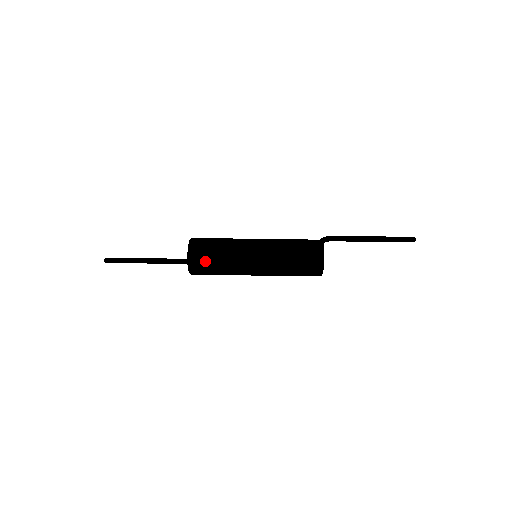
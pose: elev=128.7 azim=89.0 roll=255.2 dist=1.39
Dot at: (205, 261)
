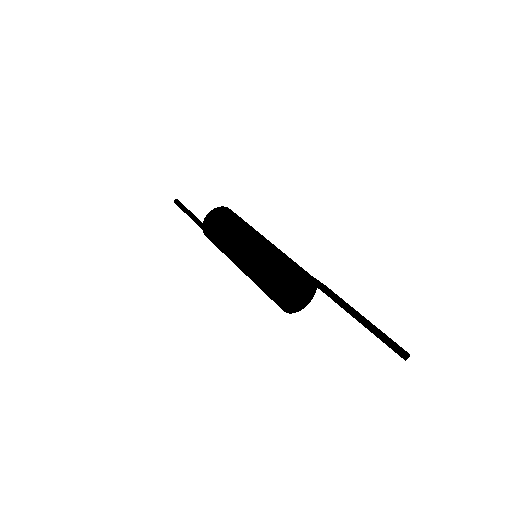
Dot at: (220, 218)
